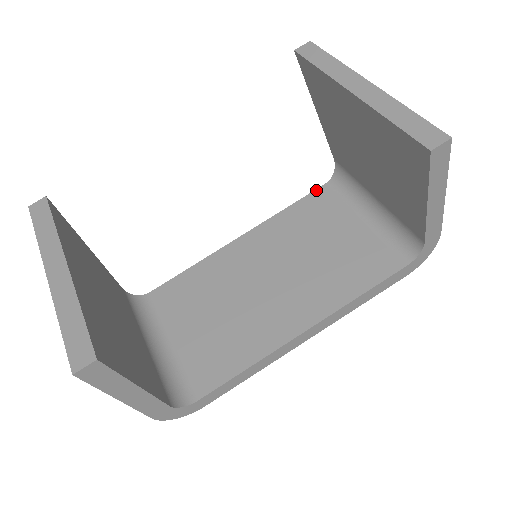
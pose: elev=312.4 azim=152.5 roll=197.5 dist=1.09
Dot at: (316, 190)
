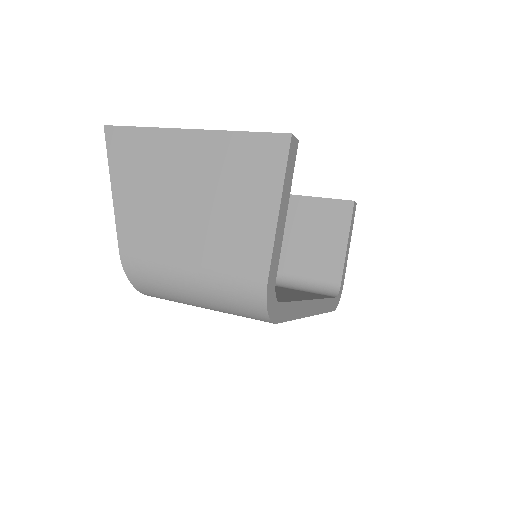
Dot at: occluded
